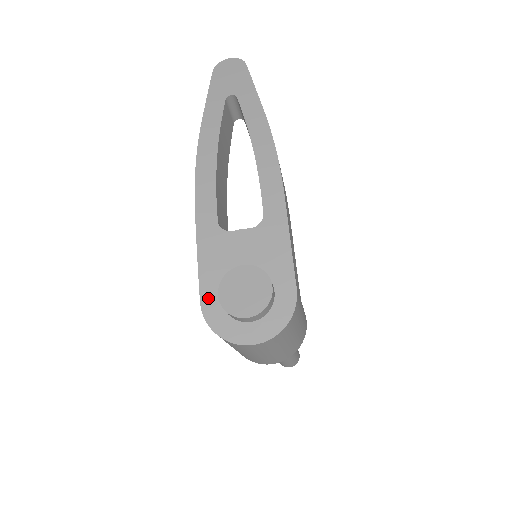
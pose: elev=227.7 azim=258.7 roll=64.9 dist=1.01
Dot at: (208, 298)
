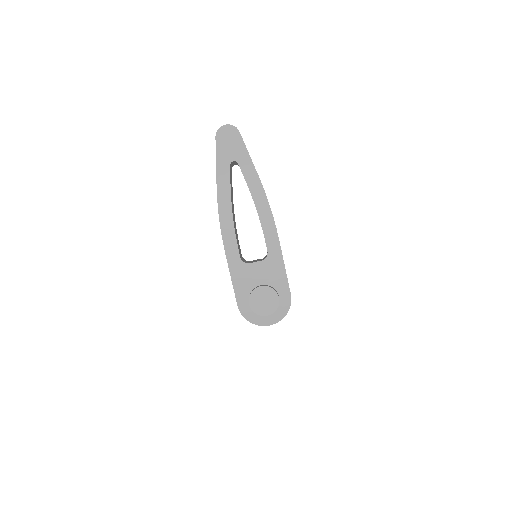
Dot at: (242, 303)
